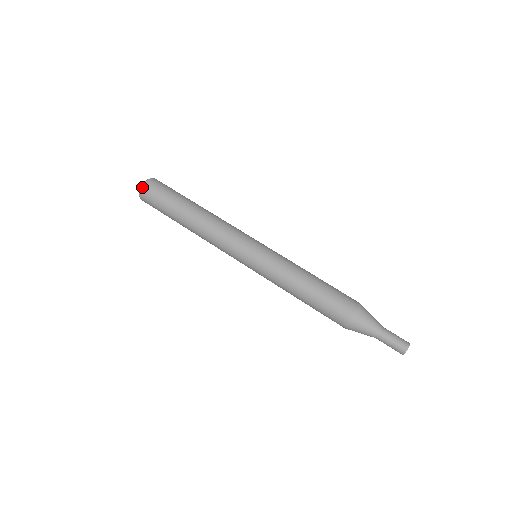
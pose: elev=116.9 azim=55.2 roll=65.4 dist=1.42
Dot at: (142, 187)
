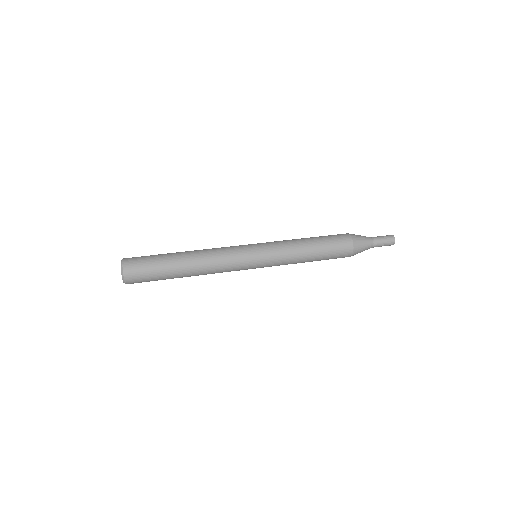
Dot at: (124, 273)
